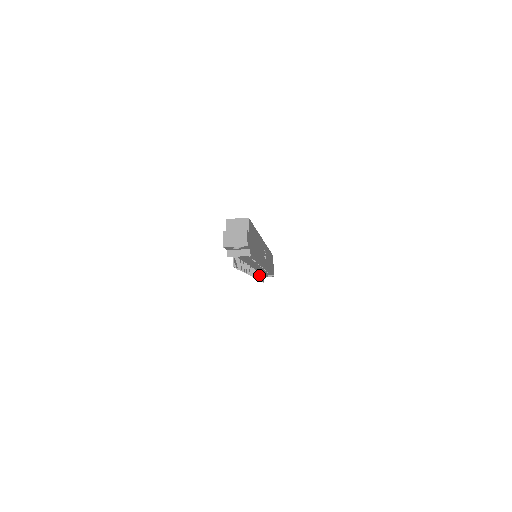
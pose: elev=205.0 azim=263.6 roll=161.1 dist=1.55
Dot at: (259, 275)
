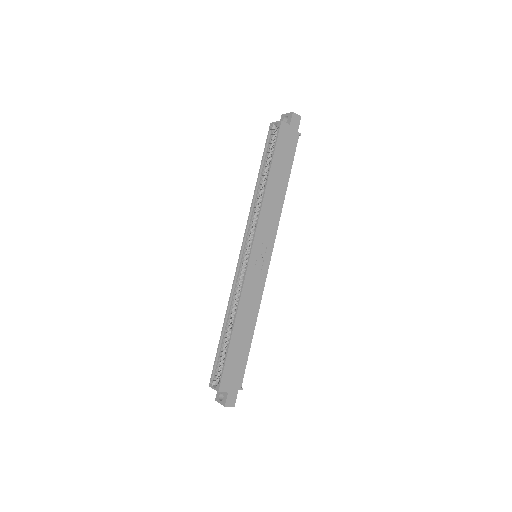
Dot at: occluded
